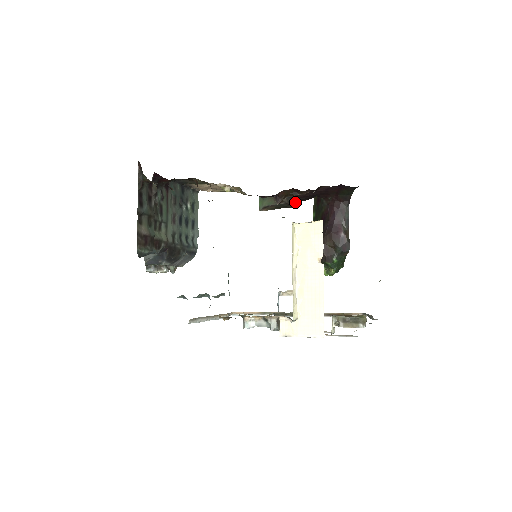
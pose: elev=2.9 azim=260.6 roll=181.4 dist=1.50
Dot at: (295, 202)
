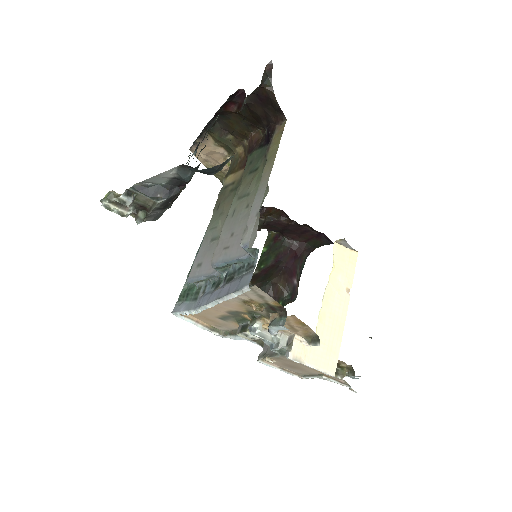
Dot at: (266, 226)
